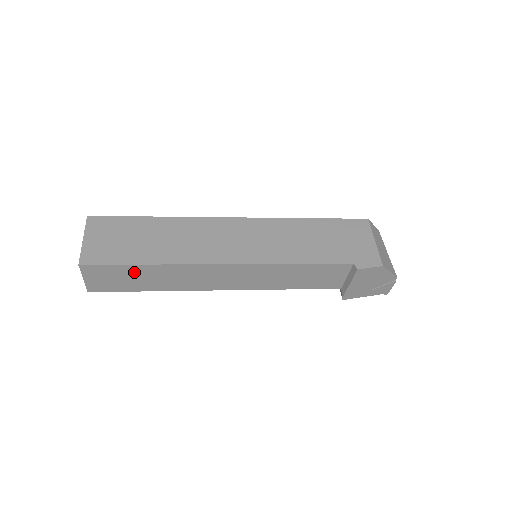
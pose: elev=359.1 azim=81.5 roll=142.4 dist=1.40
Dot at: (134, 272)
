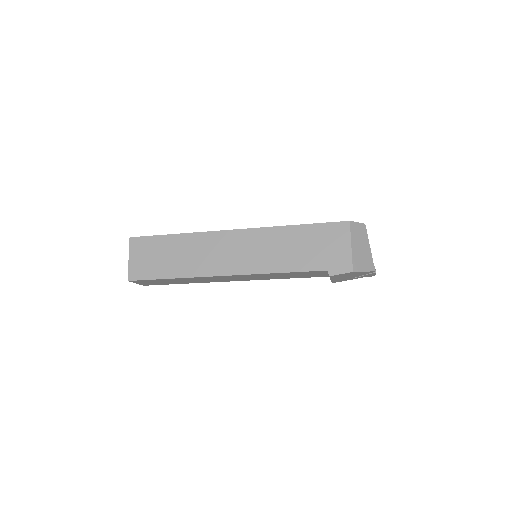
Dot at: (165, 280)
